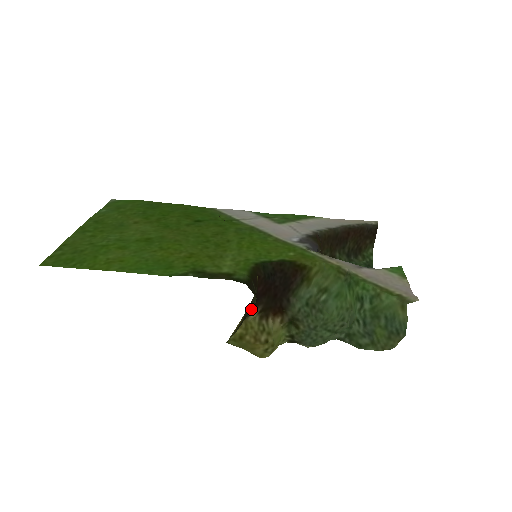
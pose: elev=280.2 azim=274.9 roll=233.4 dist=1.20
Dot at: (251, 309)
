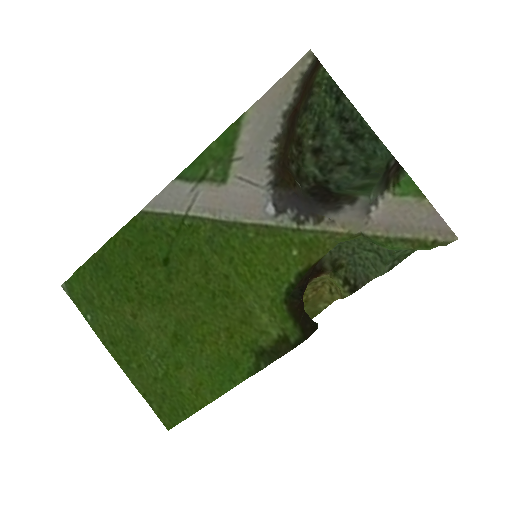
Dot at: (314, 323)
